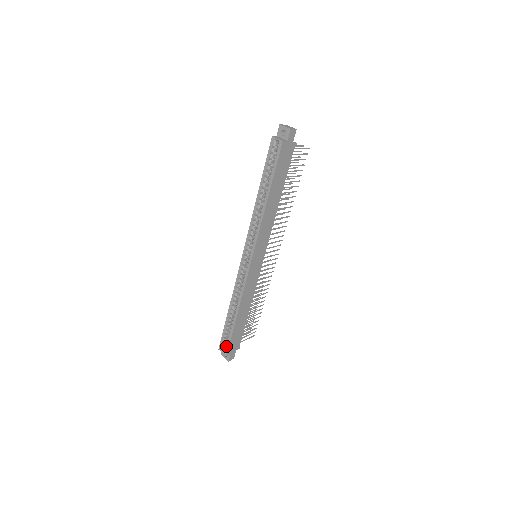
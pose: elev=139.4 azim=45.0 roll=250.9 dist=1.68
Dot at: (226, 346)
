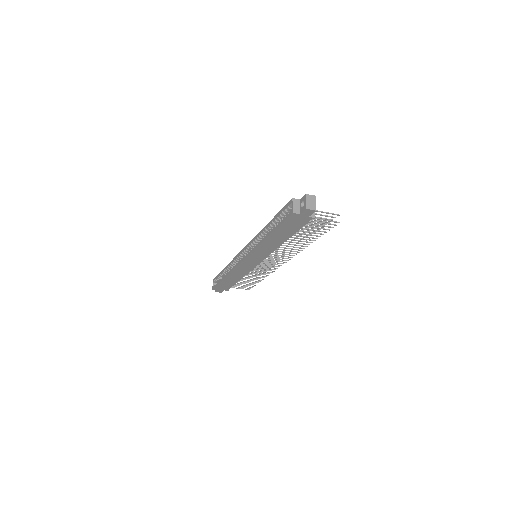
Dot at: (215, 284)
